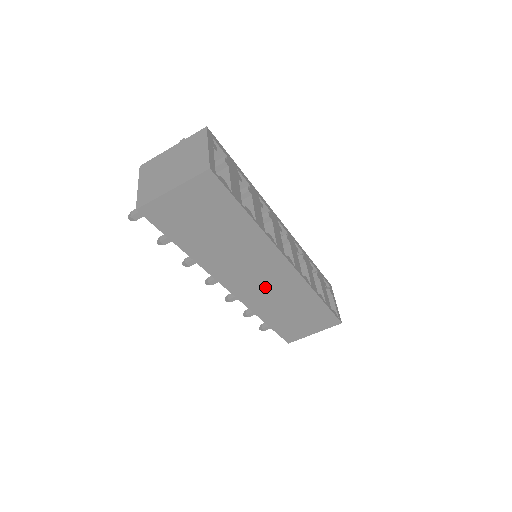
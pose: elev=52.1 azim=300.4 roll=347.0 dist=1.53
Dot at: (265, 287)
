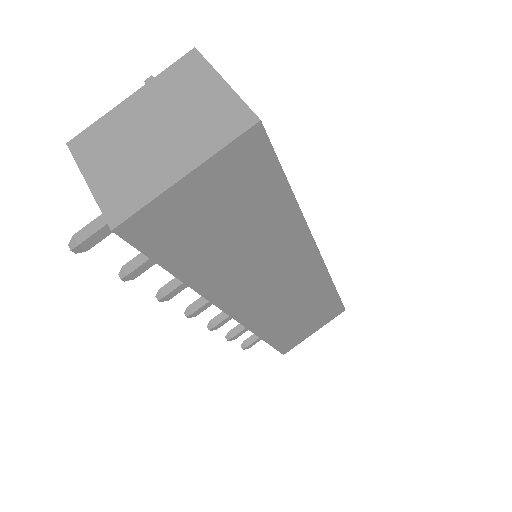
Dot at: (280, 297)
